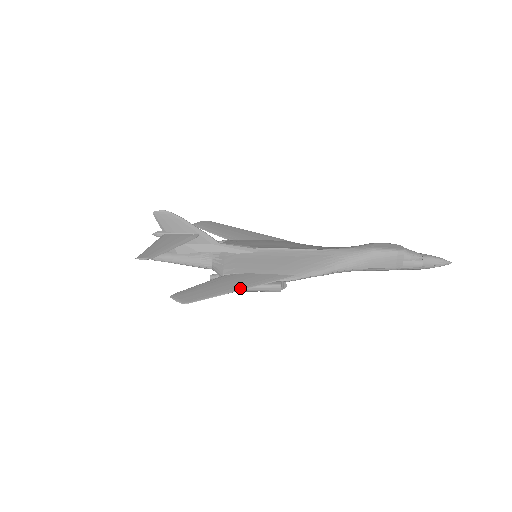
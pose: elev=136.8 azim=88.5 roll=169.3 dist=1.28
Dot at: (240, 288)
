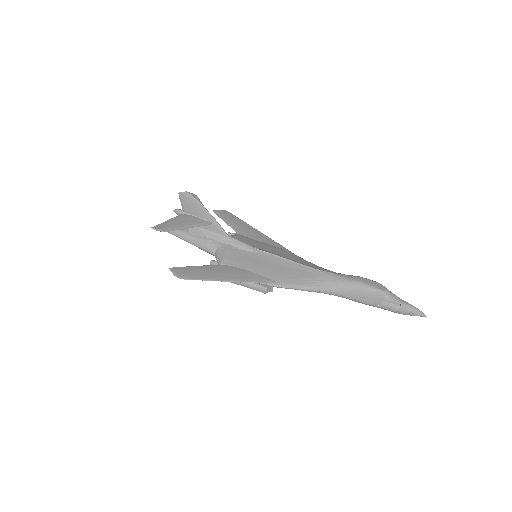
Dot at: (231, 280)
